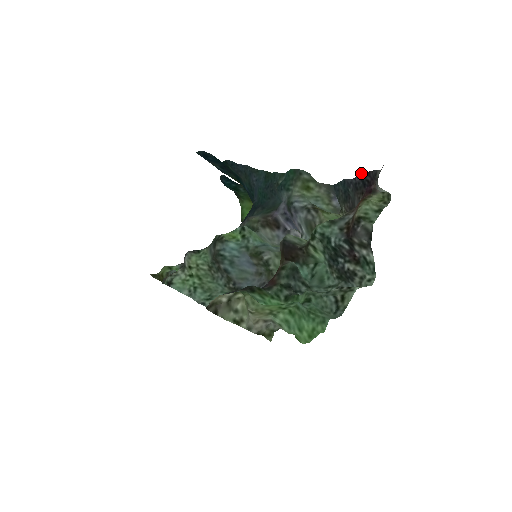
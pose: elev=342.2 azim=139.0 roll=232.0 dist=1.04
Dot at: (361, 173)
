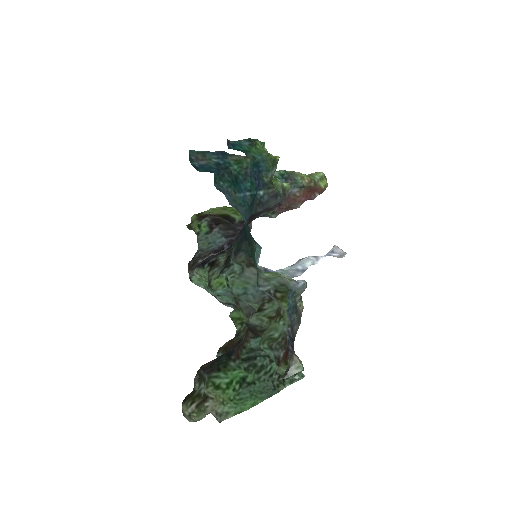
Dot at: (287, 339)
